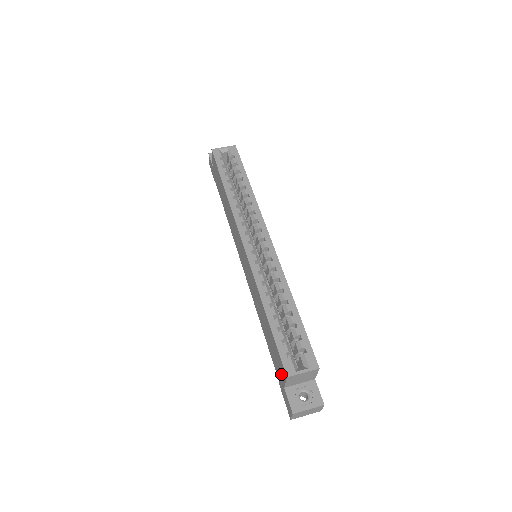
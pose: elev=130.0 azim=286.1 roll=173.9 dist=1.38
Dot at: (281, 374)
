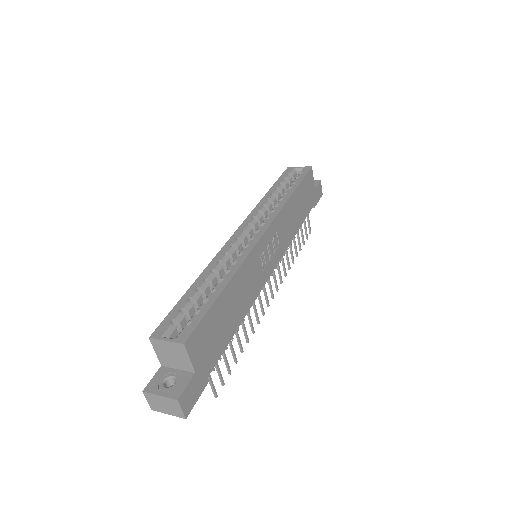
Dot at: occluded
